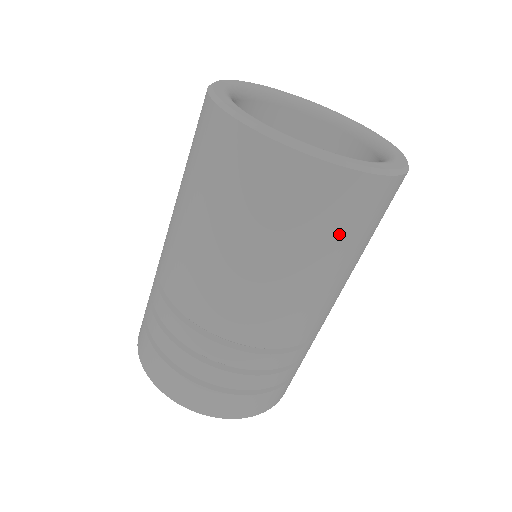
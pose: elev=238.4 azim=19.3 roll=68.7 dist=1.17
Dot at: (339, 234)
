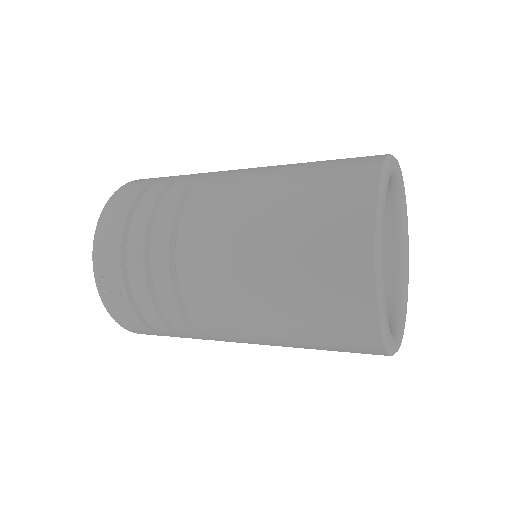
Dot at: occluded
